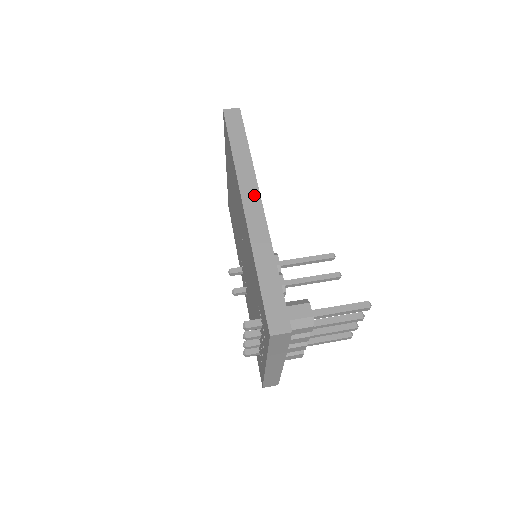
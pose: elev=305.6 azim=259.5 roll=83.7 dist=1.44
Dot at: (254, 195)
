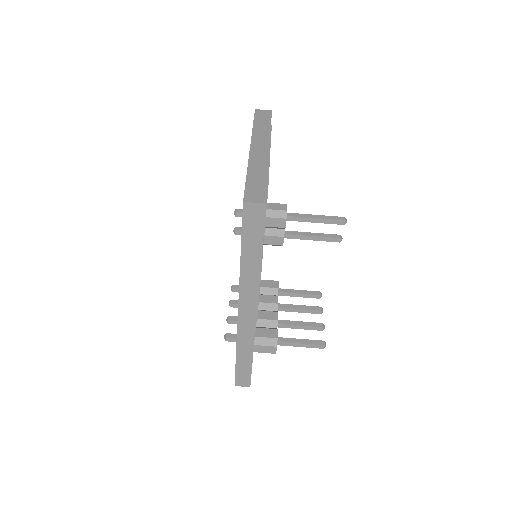
Dot at: (251, 306)
